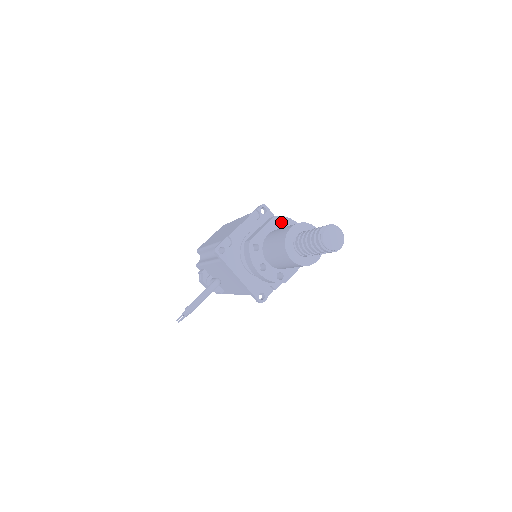
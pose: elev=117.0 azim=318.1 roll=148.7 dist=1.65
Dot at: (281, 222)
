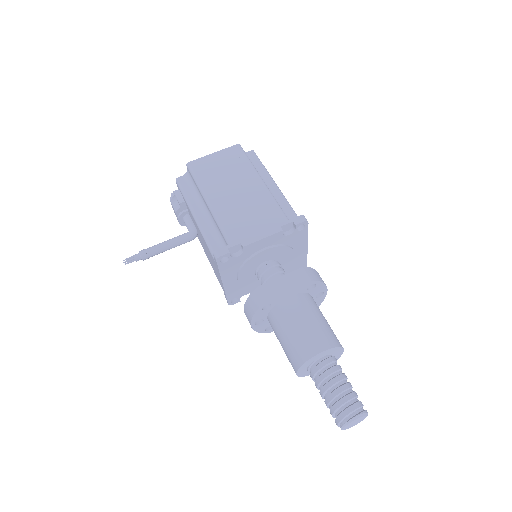
Dot at: occluded
